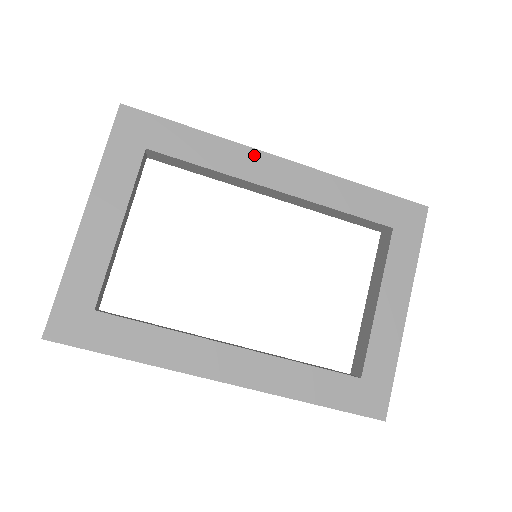
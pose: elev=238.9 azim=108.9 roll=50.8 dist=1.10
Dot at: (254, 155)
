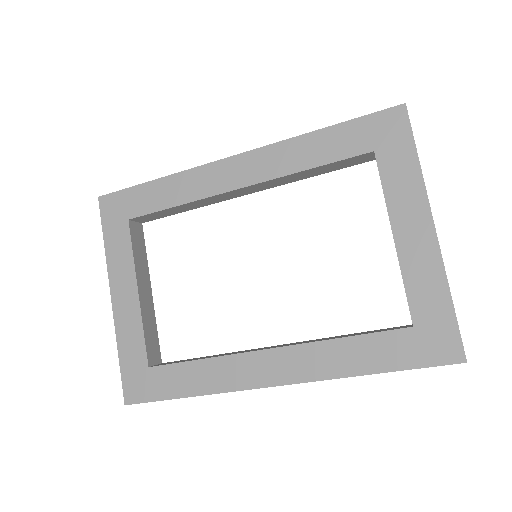
Dot at: (208, 170)
